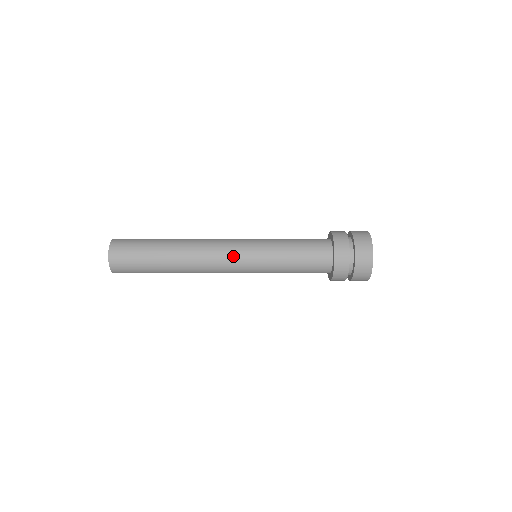
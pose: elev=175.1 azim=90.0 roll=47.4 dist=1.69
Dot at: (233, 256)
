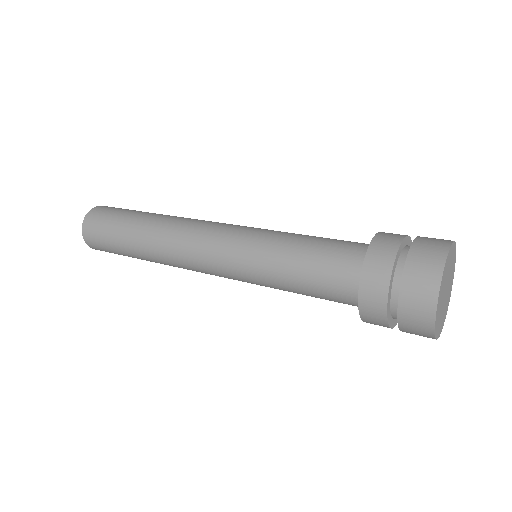
Dot at: (211, 263)
